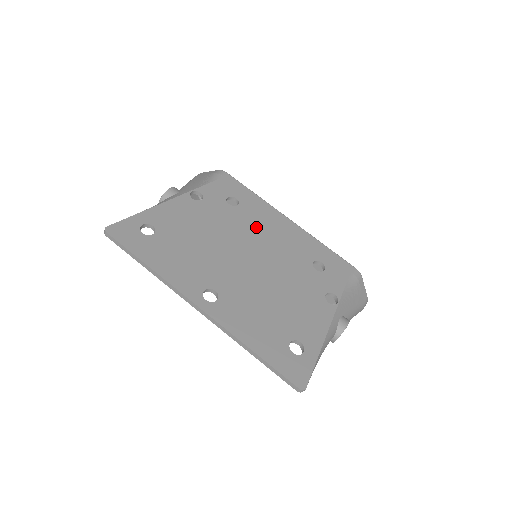
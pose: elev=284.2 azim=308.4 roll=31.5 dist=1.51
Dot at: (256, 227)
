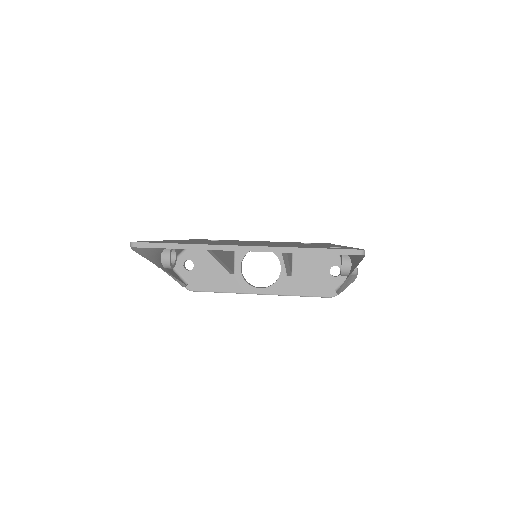
Dot at: (243, 241)
